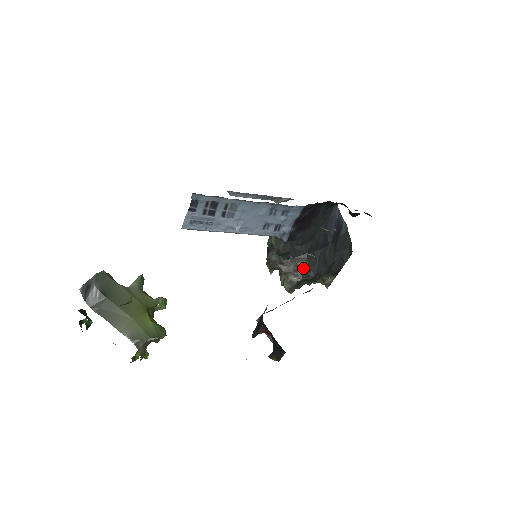
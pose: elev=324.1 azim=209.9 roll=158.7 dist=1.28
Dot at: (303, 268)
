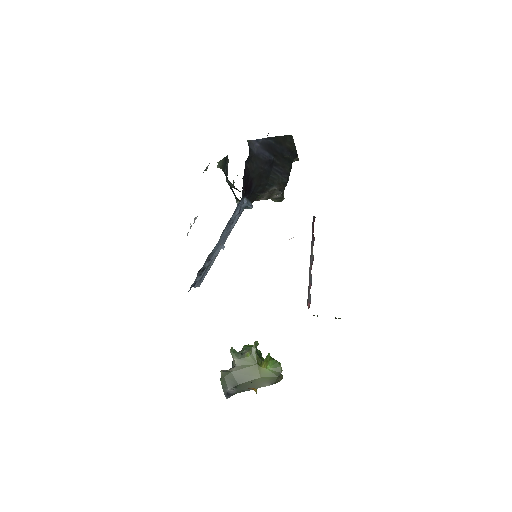
Dot at: (276, 189)
